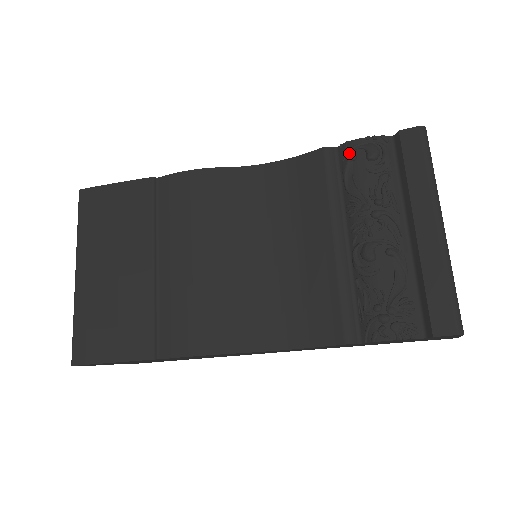
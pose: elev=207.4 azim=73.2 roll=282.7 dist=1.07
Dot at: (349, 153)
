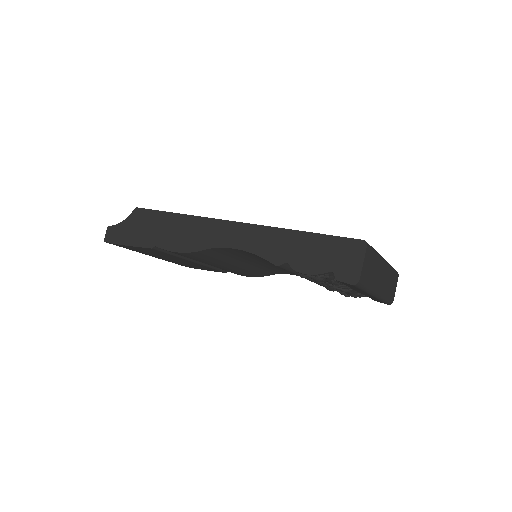
Dot at: (299, 273)
